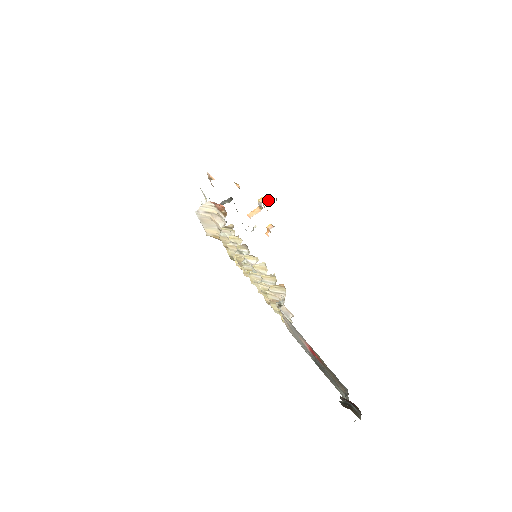
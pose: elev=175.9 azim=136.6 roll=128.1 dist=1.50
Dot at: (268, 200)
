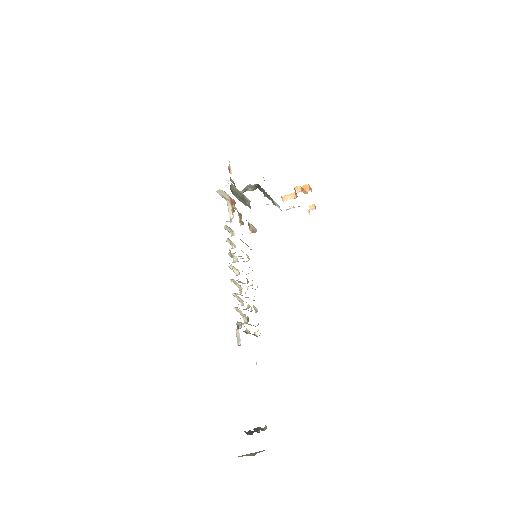
Dot at: (307, 189)
